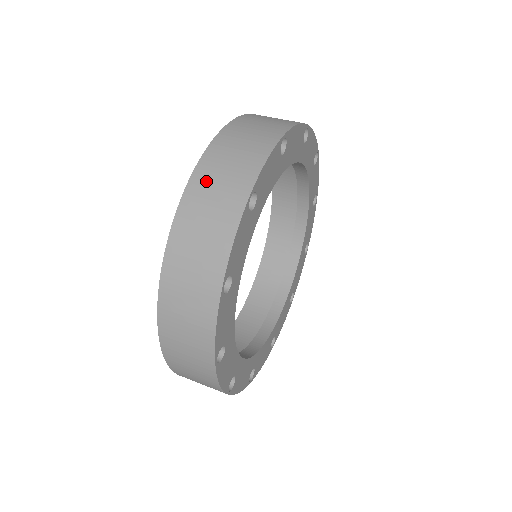
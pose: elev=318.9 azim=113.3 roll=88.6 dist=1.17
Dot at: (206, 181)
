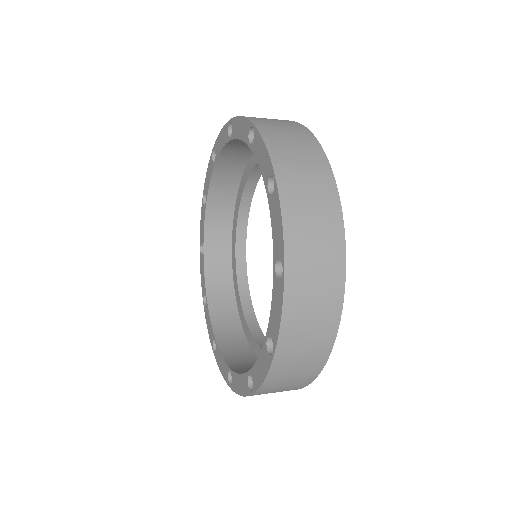
Dot at: (268, 124)
